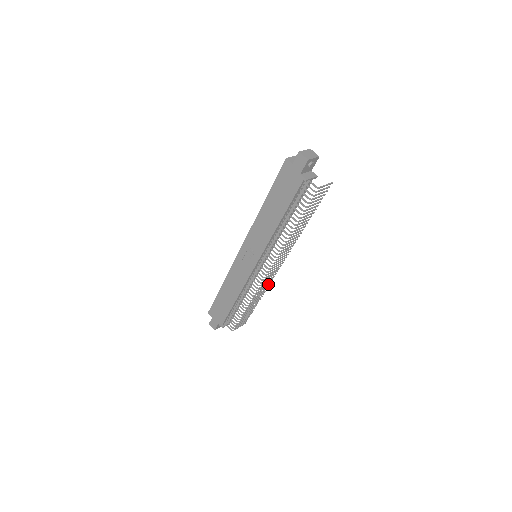
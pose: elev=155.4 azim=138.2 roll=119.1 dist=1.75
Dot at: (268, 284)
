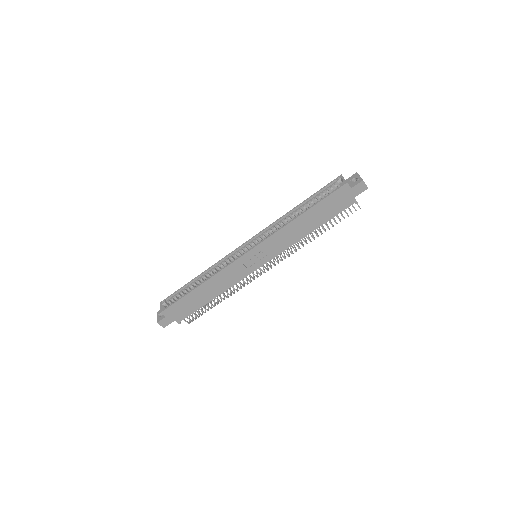
Dot at: occluded
